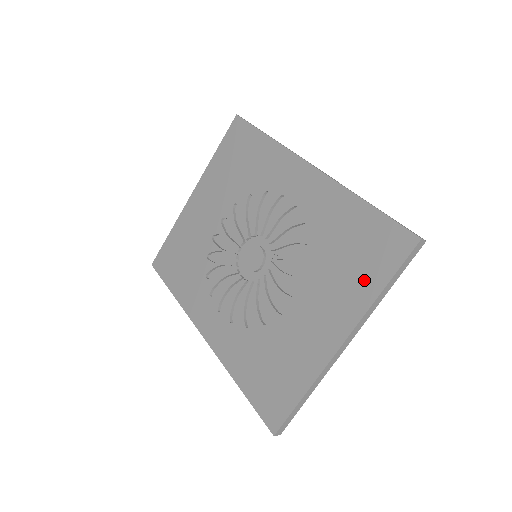
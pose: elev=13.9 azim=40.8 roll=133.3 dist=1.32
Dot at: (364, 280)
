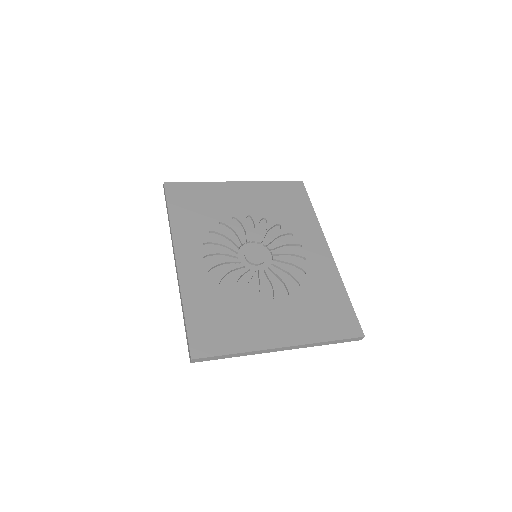
Dot at: (321, 328)
